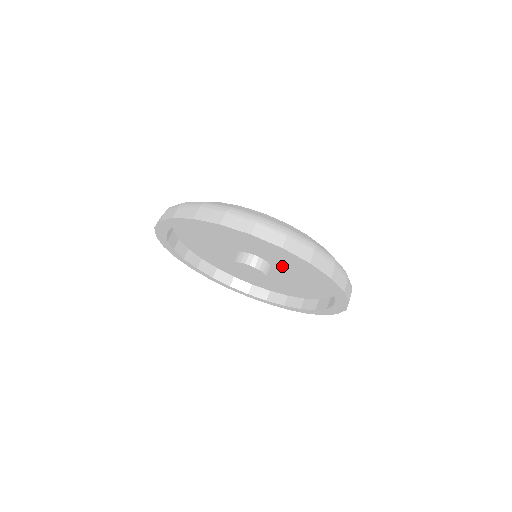
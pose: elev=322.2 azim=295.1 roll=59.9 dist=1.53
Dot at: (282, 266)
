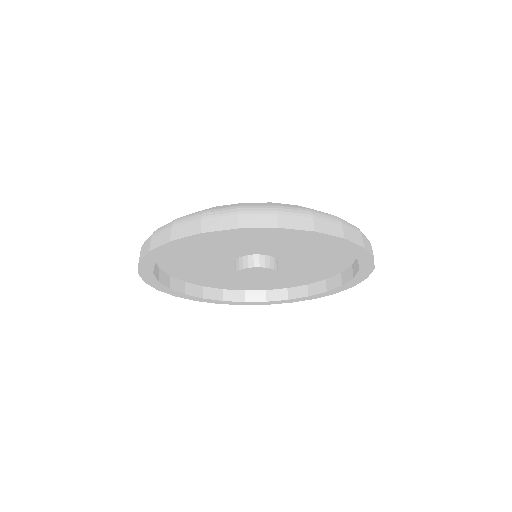
Dot at: (293, 259)
